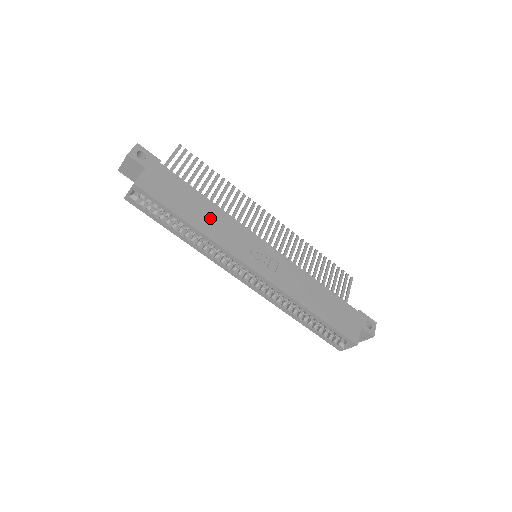
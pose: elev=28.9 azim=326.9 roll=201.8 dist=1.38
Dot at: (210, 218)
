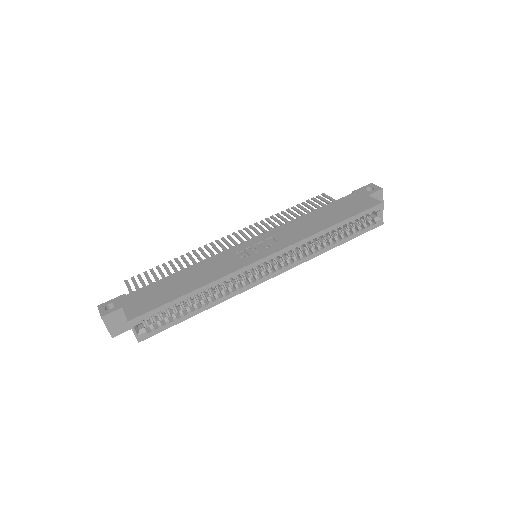
Dot at: (198, 274)
